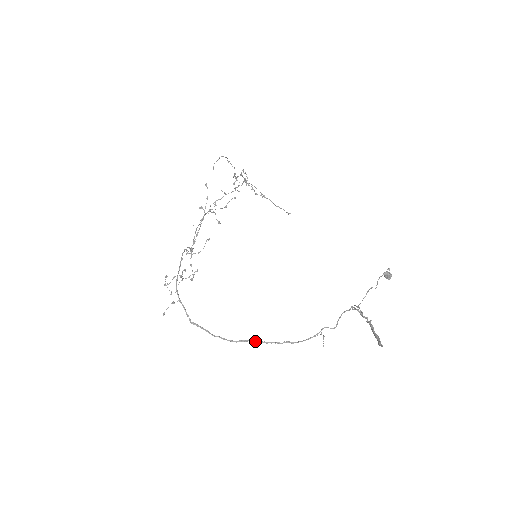
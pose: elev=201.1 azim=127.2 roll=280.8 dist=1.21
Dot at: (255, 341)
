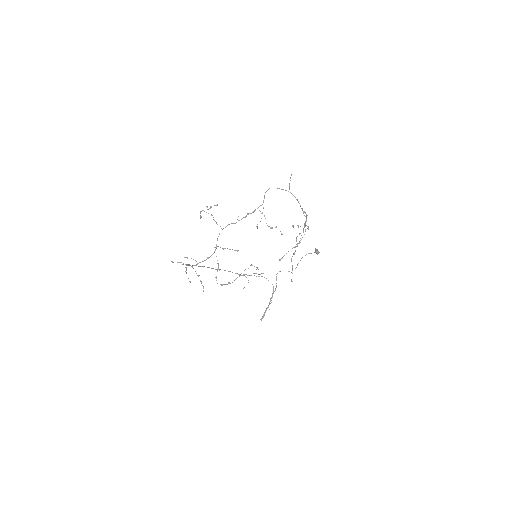
Dot at: occluded
